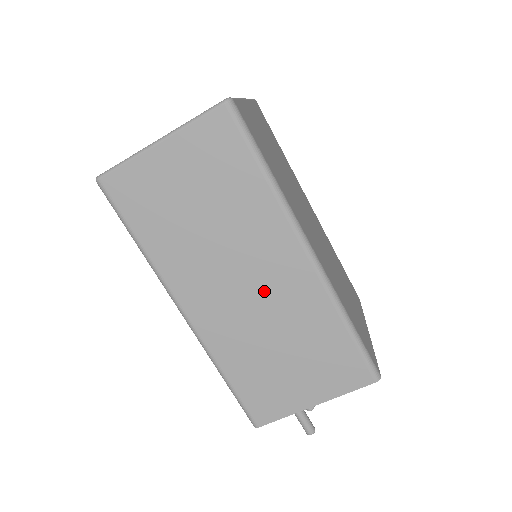
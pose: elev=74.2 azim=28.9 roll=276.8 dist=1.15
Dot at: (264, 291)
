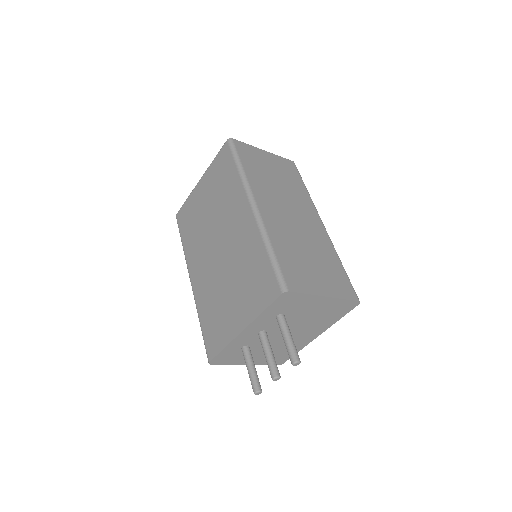
Dot at: (301, 223)
